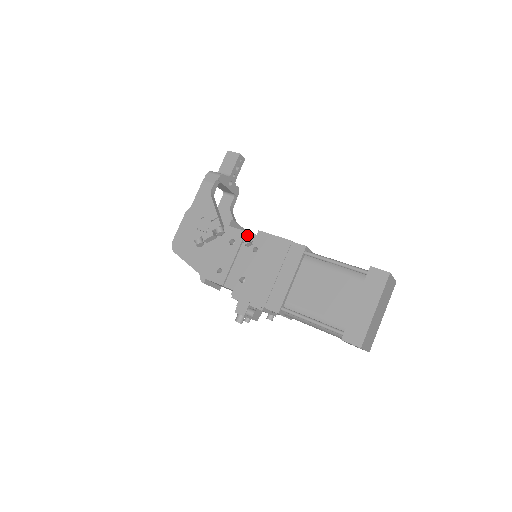
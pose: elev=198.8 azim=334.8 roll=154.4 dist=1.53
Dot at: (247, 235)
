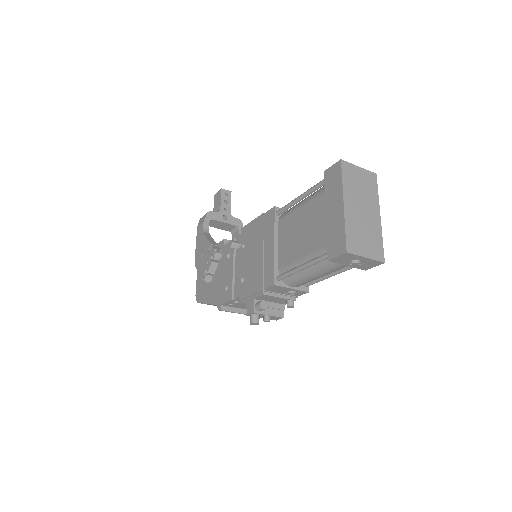
Dot at: occluded
